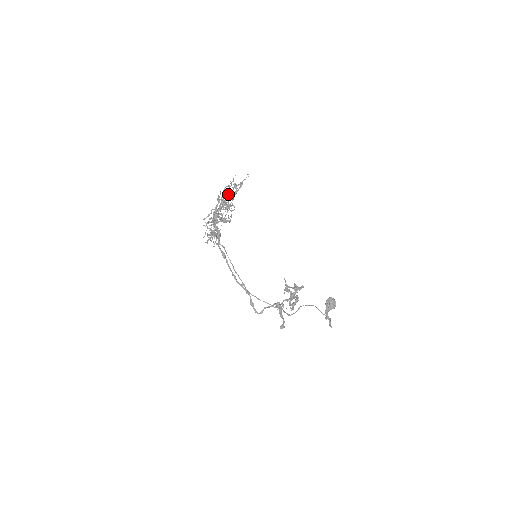
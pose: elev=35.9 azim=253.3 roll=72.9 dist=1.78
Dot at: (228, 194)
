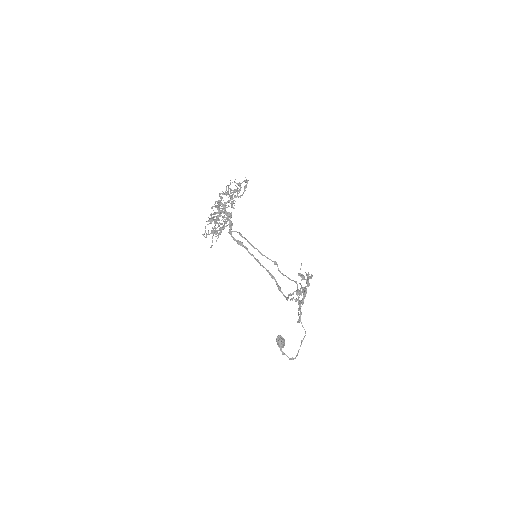
Dot at: occluded
